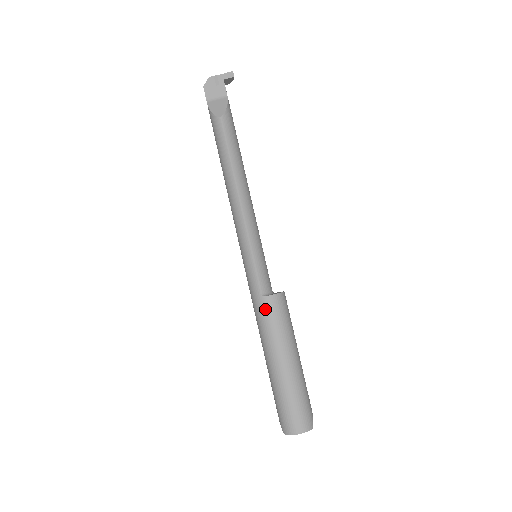
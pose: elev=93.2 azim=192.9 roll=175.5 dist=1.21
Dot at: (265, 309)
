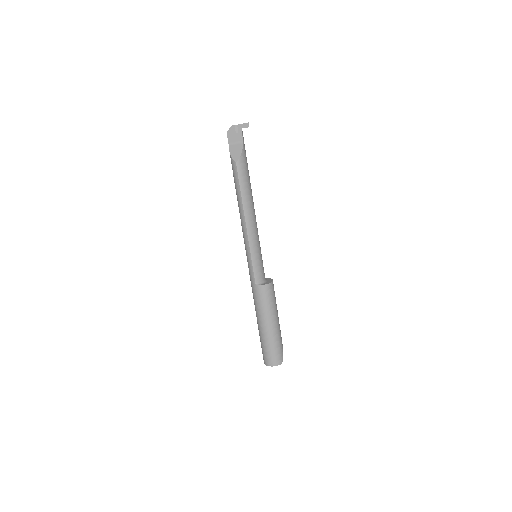
Dot at: (257, 293)
